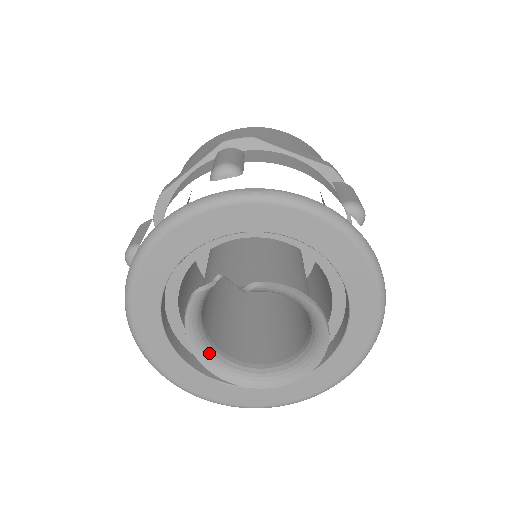
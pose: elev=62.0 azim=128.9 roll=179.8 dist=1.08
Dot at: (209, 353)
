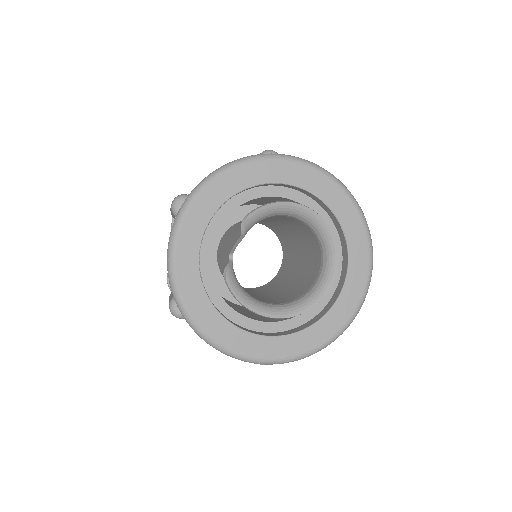
Dot at: (273, 308)
